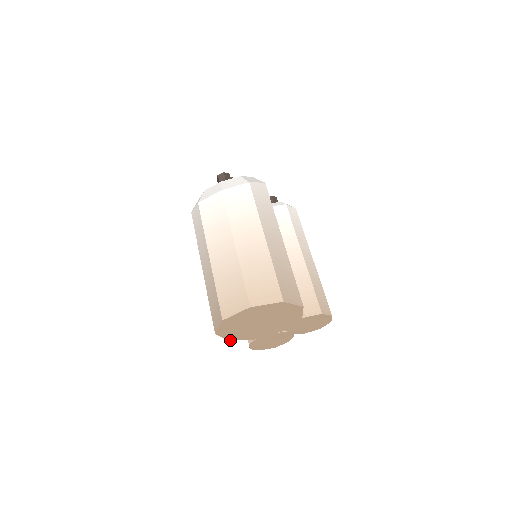
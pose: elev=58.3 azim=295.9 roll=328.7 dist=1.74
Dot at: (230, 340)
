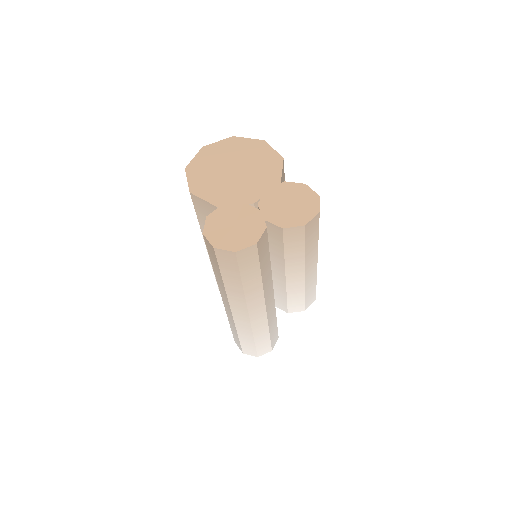
Dot at: (191, 193)
